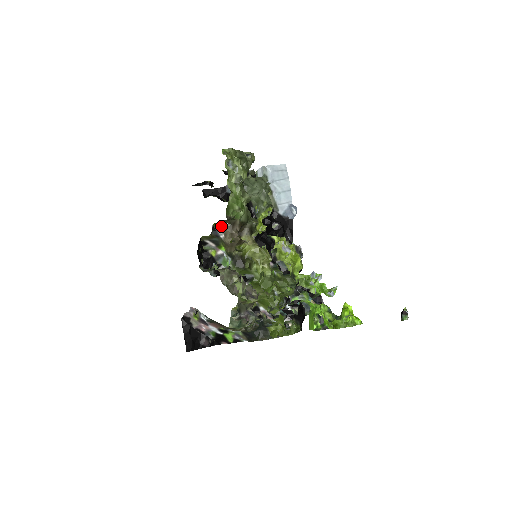
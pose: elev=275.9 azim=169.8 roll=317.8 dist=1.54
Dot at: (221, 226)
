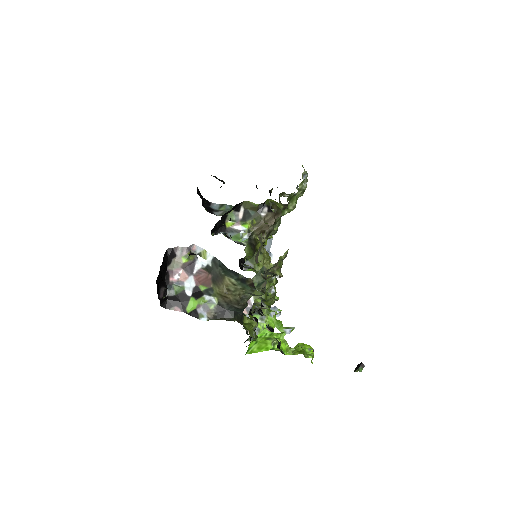
Dot at: (270, 206)
